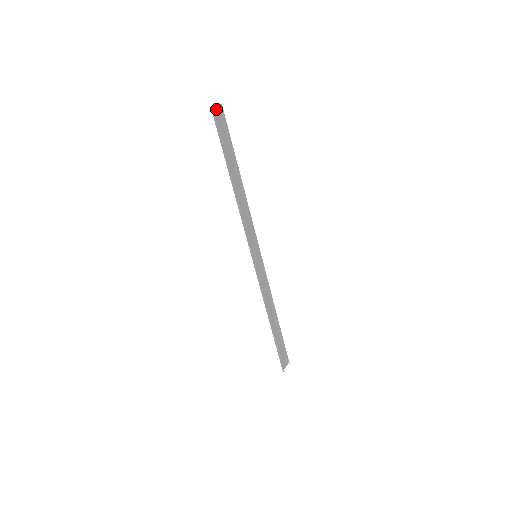
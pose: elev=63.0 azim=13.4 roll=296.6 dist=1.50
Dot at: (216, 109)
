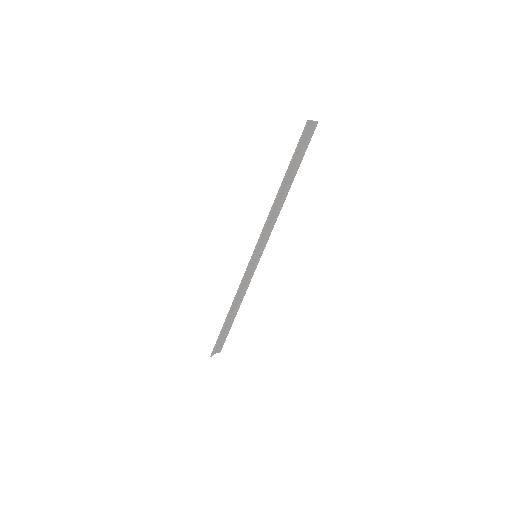
Dot at: (311, 123)
